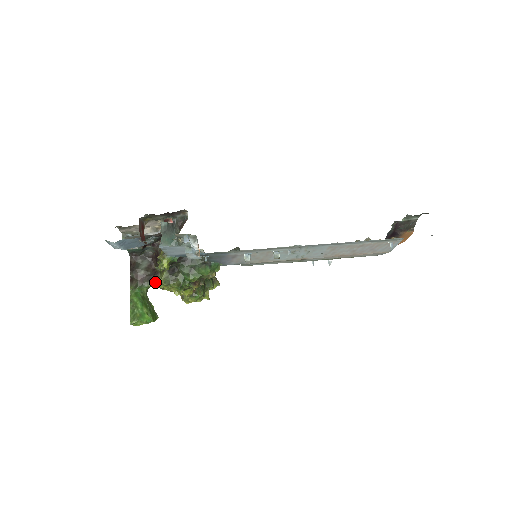
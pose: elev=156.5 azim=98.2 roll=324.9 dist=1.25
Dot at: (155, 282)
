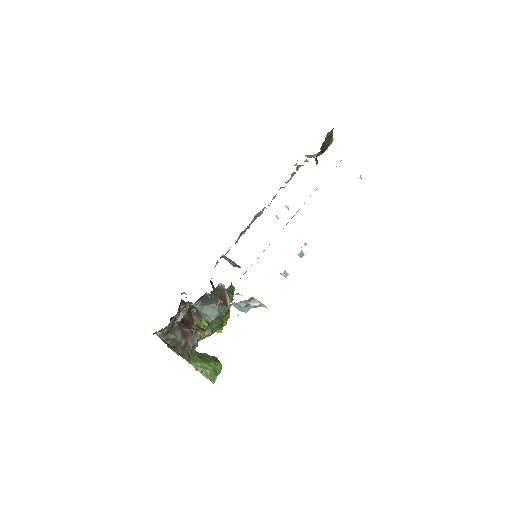
Dot at: (198, 339)
